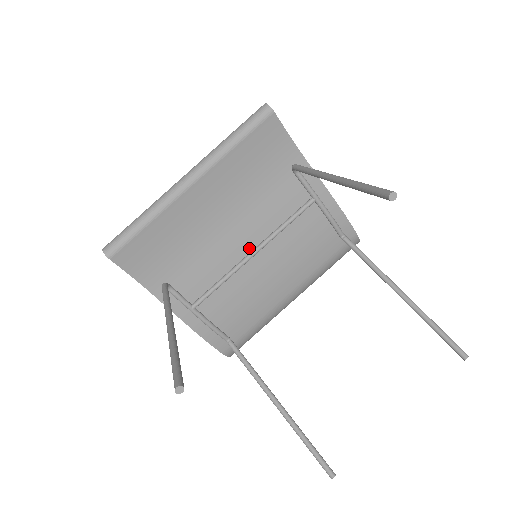
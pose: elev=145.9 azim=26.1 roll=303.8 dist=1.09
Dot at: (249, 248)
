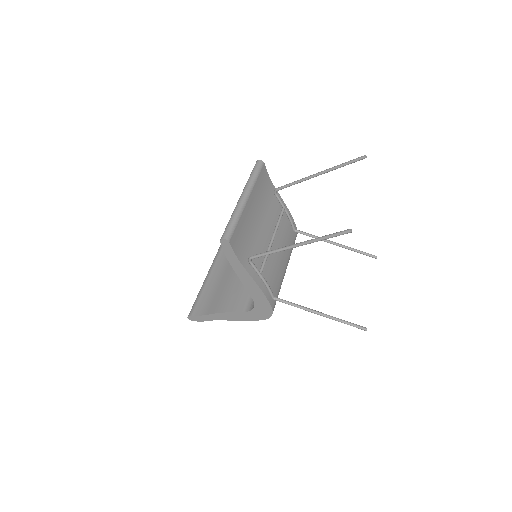
Dot at: (270, 237)
